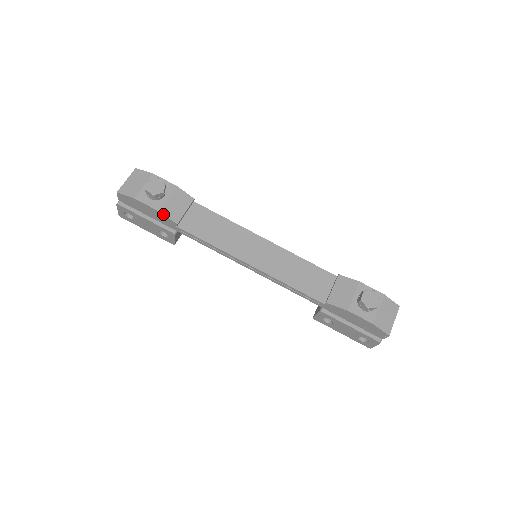
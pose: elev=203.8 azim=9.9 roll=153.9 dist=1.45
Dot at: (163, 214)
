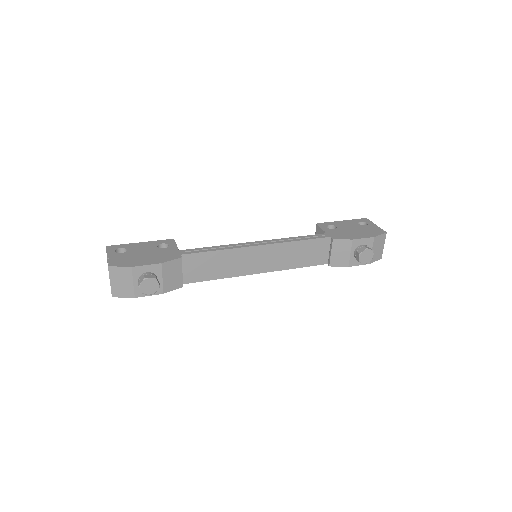
Dot at: occluded
